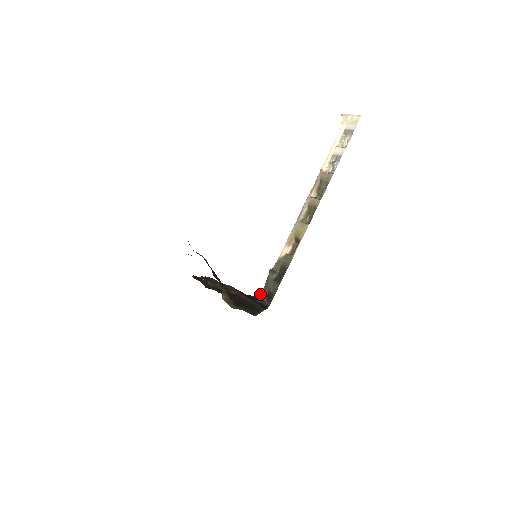
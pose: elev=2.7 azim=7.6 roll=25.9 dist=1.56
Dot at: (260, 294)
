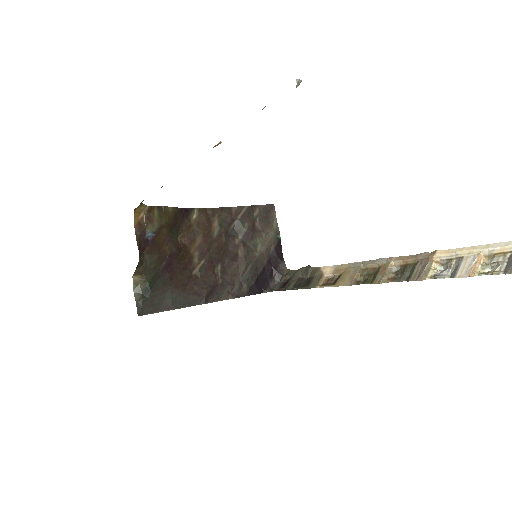
Dot at: (289, 270)
